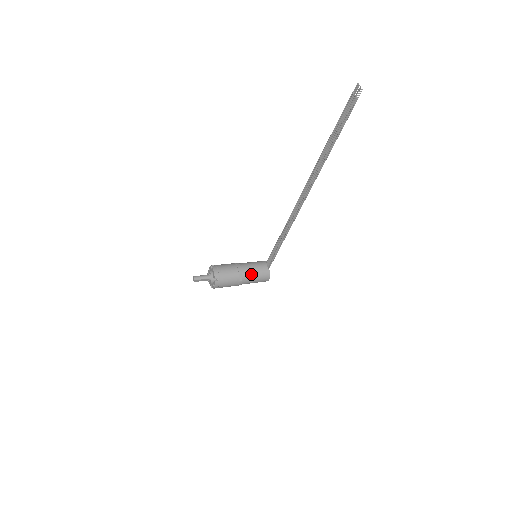
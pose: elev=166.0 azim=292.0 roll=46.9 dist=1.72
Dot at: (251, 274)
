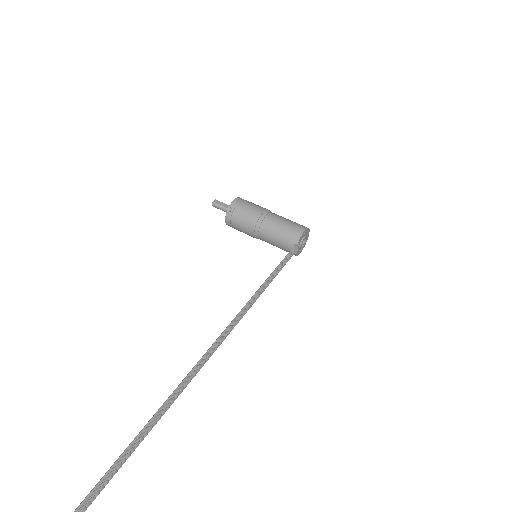
Dot at: (271, 244)
